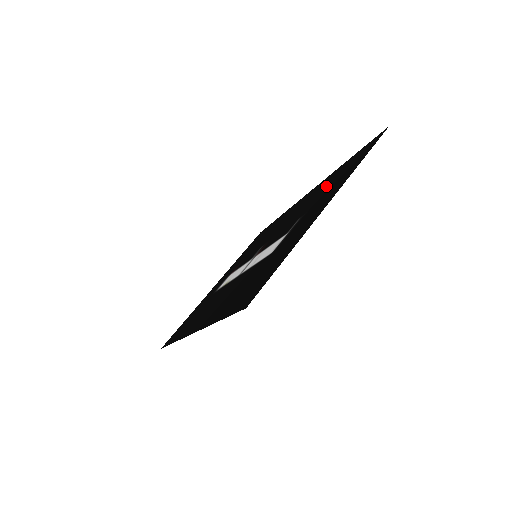
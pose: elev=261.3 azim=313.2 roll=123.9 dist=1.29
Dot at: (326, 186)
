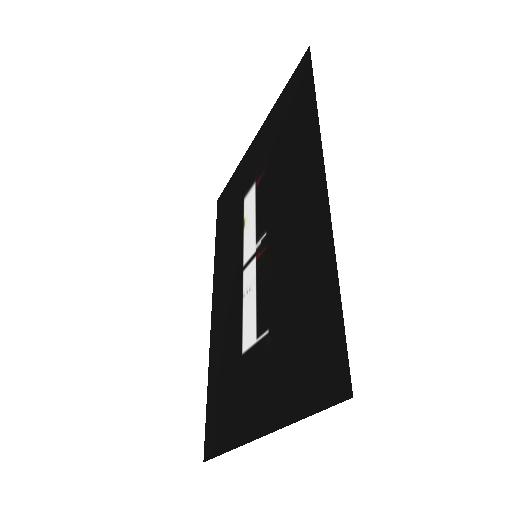
Dot at: (299, 311)
